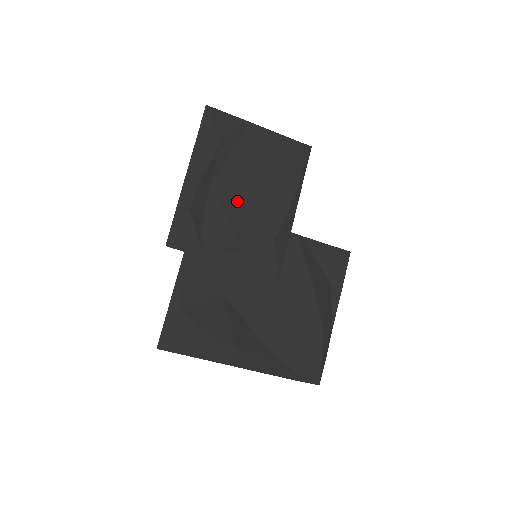
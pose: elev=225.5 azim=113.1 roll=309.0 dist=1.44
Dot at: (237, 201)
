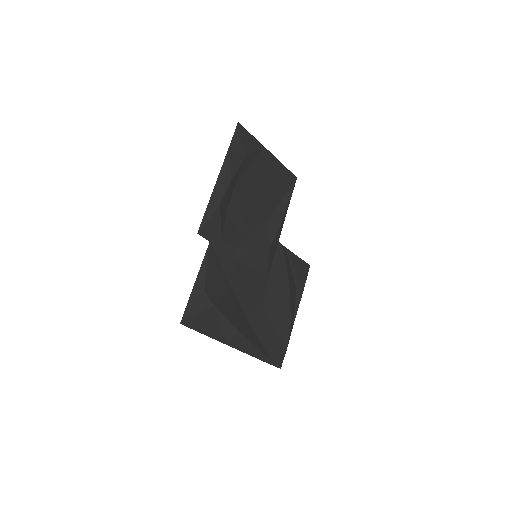
Dot at: (249, 208)
